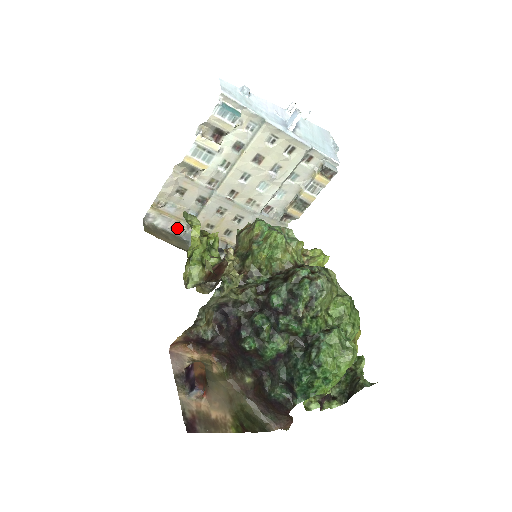
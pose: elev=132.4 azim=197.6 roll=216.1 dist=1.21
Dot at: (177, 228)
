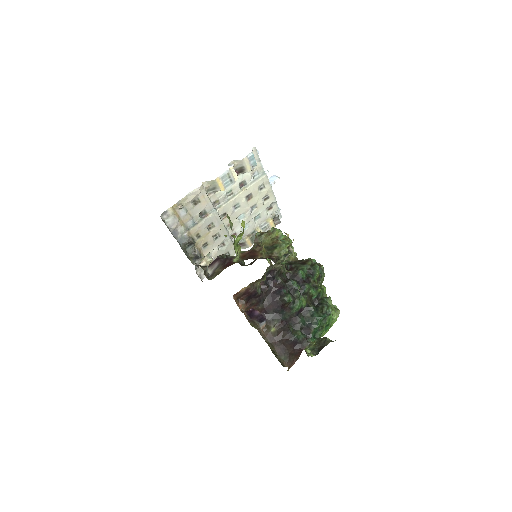
Dot at: (176, 230)
